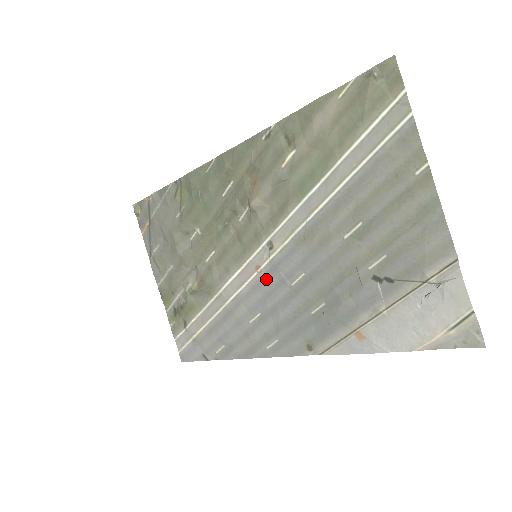
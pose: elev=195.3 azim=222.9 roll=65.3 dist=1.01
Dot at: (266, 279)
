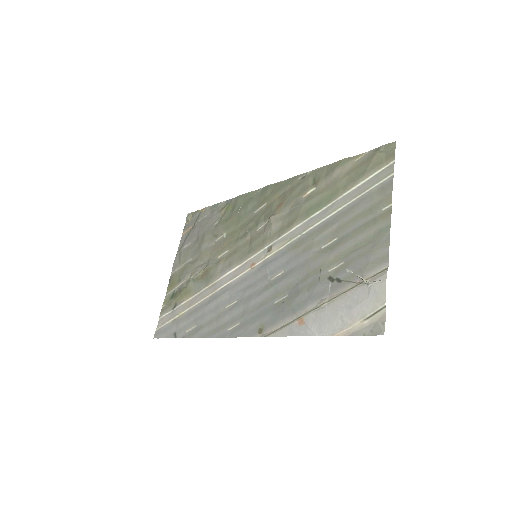
Dot at: (255, 274)
